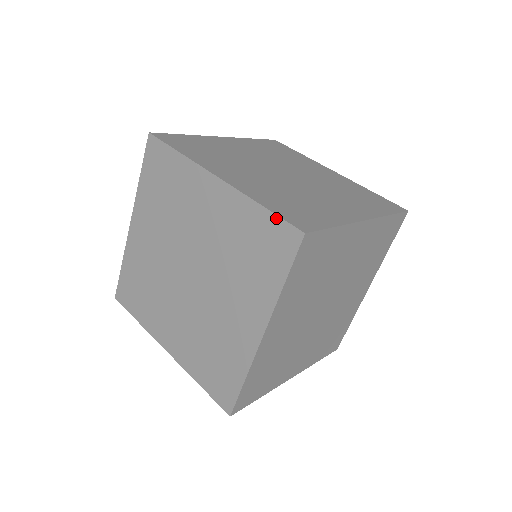
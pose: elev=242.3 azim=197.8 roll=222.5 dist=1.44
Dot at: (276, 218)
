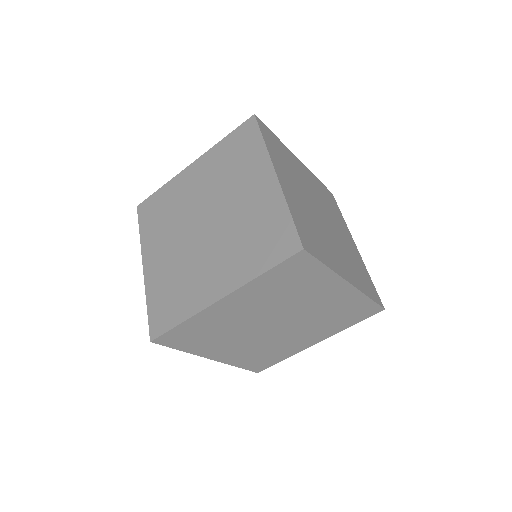
Dot at: (280, 266)
